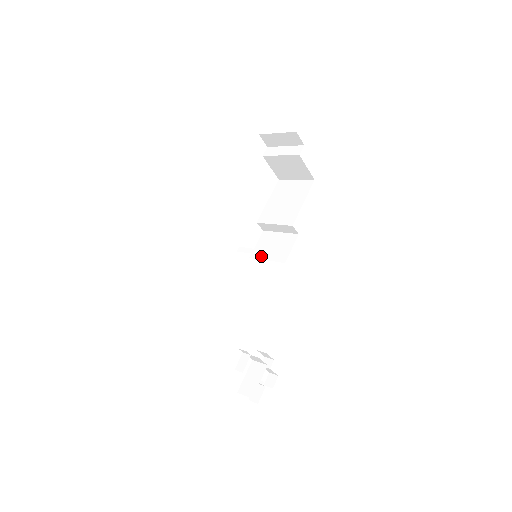
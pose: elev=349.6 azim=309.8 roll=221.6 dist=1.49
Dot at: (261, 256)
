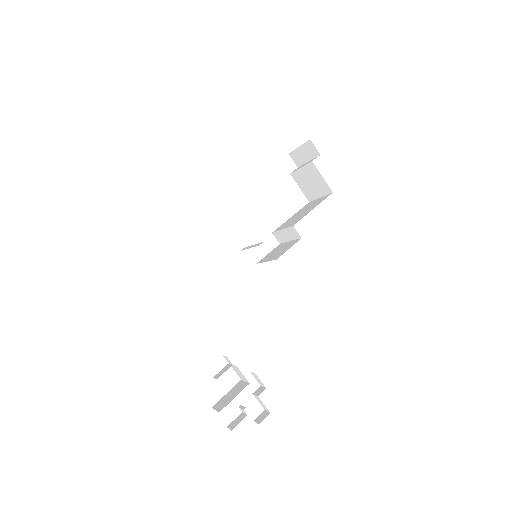
Dot at: (264, 260)
